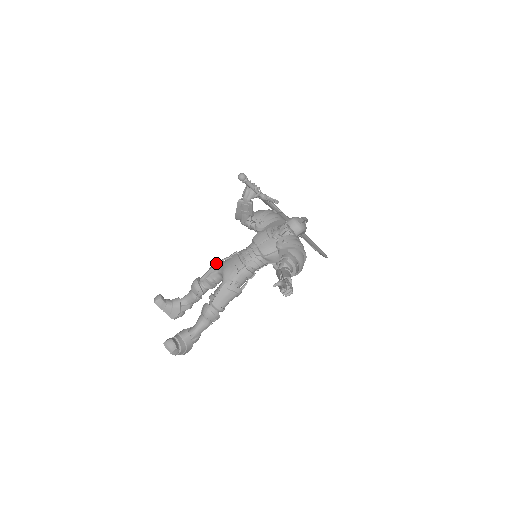
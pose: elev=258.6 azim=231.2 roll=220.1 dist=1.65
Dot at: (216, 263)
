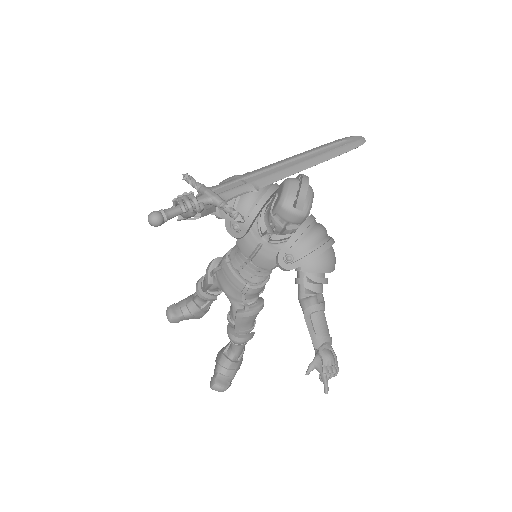
Dot at: (208, 276)
